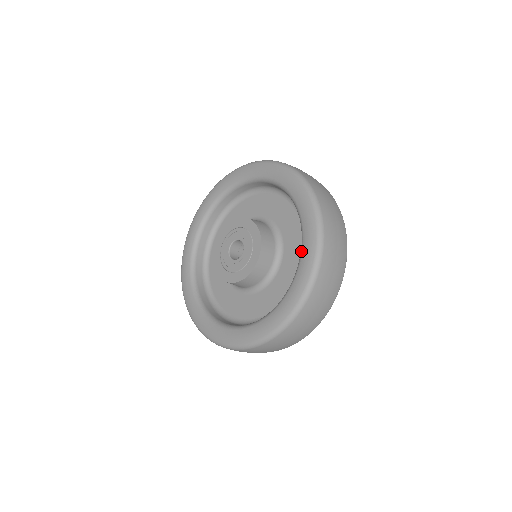
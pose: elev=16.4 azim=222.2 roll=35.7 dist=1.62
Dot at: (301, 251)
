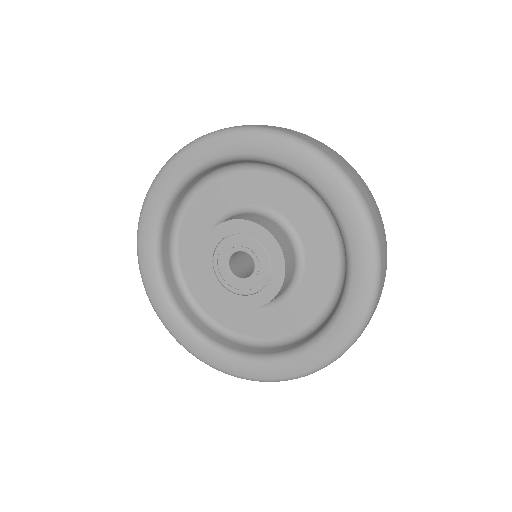
Dot at: (337, 316)
